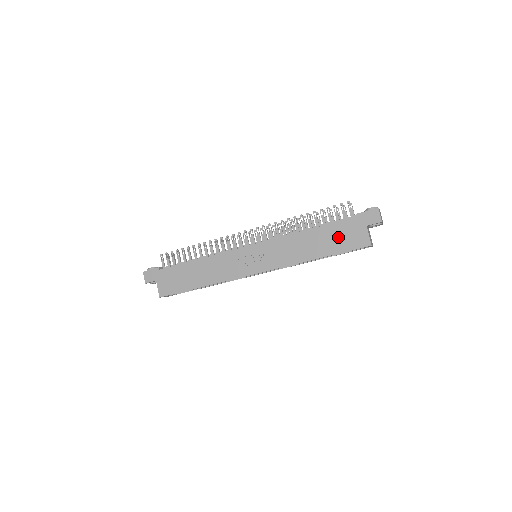
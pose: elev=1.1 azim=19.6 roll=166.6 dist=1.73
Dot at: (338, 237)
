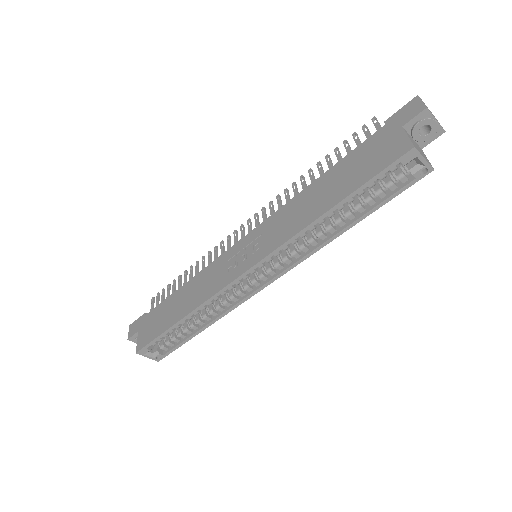
Dot at: (359, 165)
